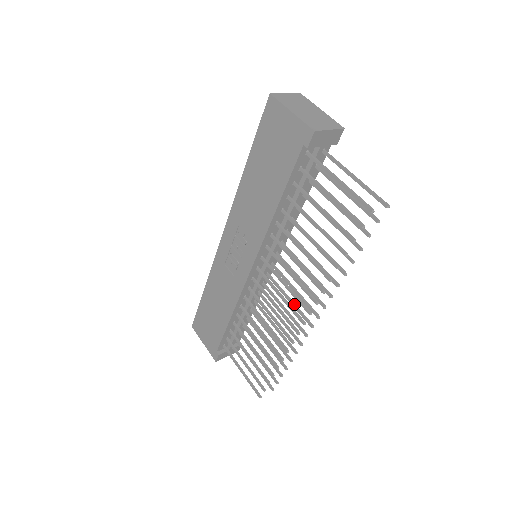
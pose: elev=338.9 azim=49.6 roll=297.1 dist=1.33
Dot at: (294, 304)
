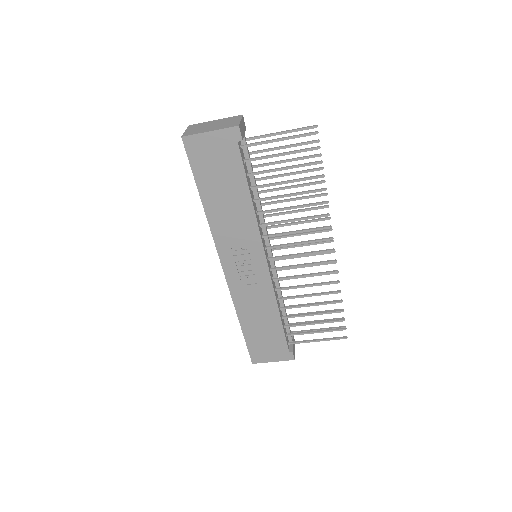
Dot at: occluded
